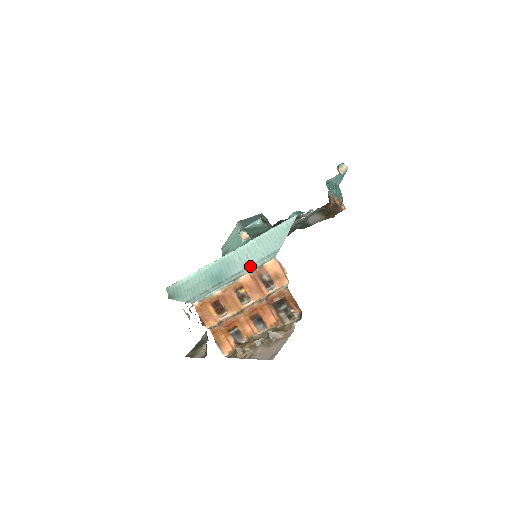
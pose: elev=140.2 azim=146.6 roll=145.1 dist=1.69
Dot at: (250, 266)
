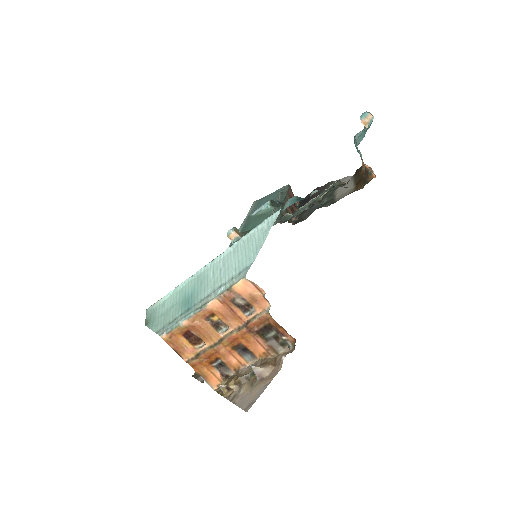
Dot at: (218, 288)
